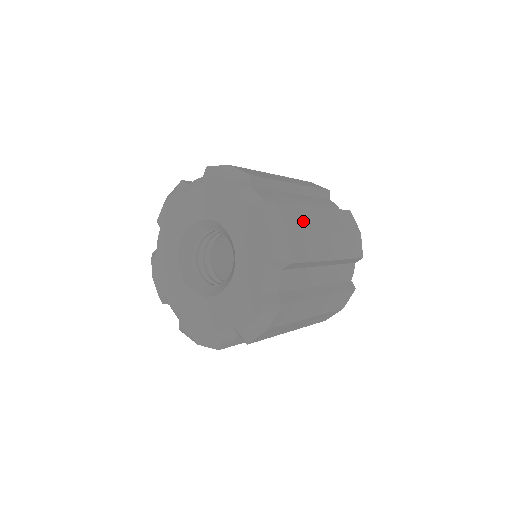
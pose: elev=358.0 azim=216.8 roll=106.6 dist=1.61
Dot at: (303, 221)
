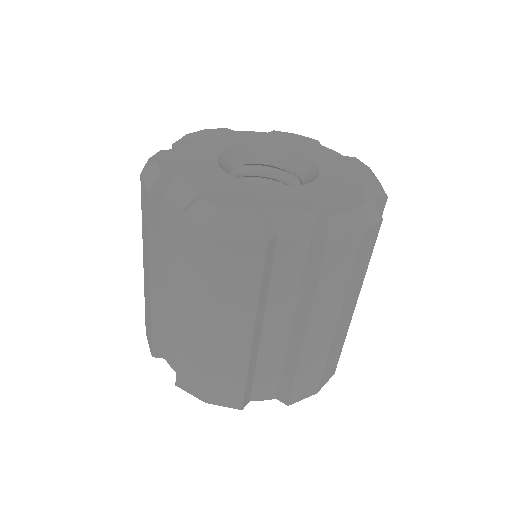
Dot at: occluded
